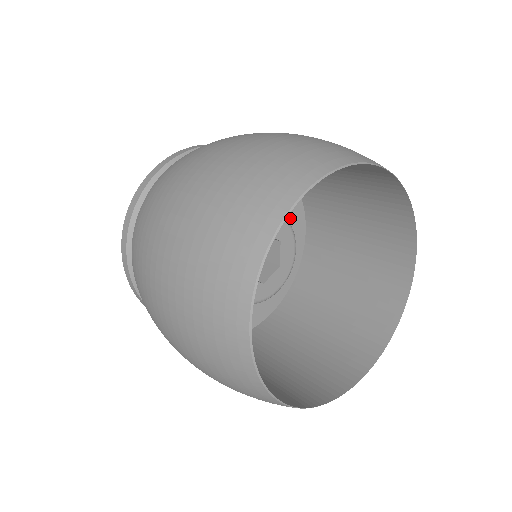
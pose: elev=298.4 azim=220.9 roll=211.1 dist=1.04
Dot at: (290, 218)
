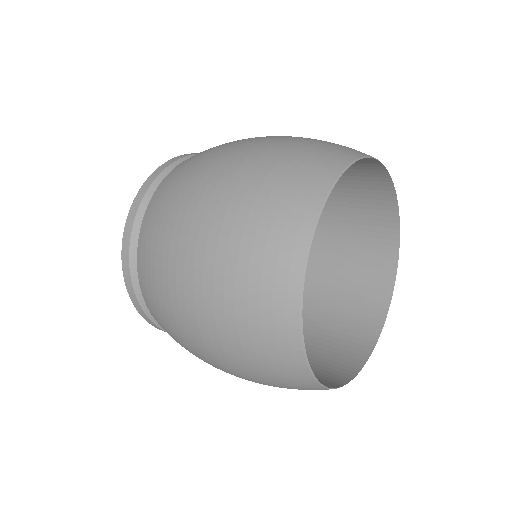
Dot at: occluded
